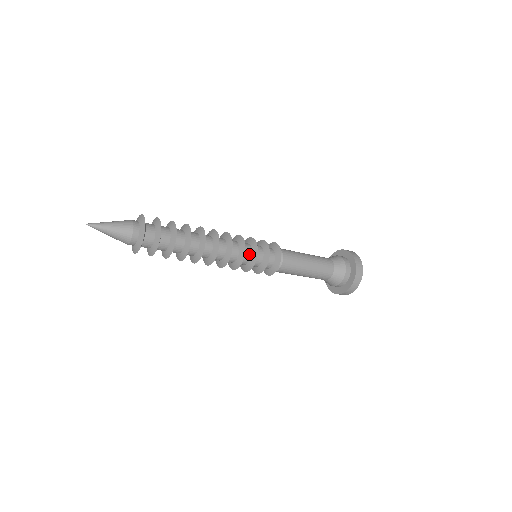
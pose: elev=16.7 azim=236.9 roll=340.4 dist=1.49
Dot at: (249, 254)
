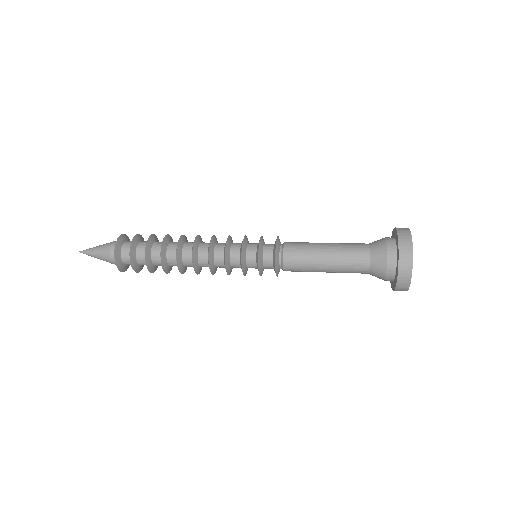
Dot at: occluded
